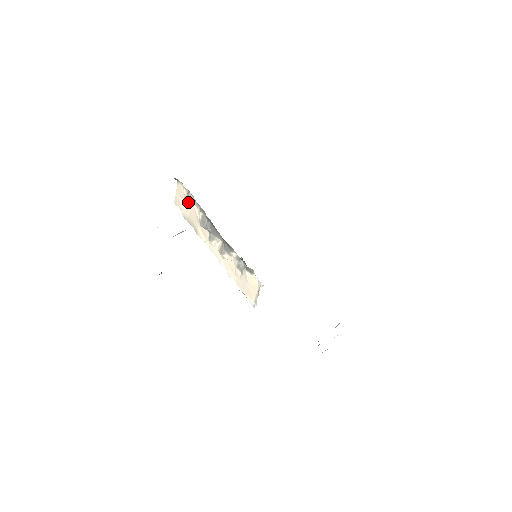
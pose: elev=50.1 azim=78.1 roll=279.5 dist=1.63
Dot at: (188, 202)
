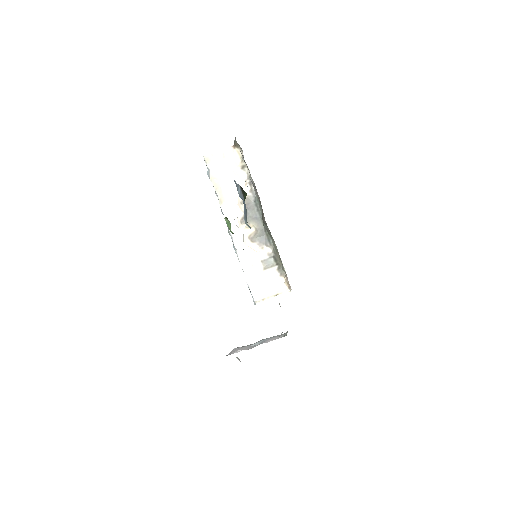
Dot at: (235, 173)
